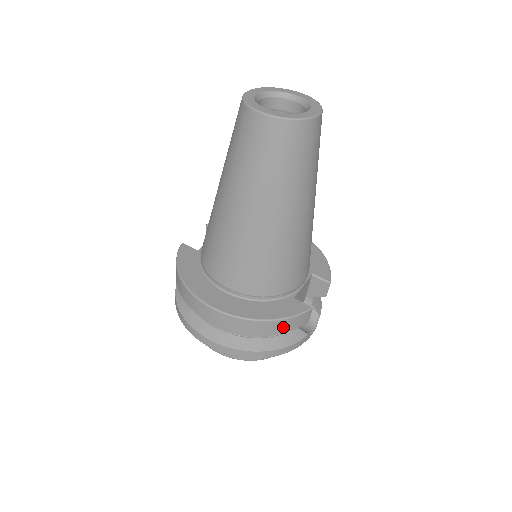
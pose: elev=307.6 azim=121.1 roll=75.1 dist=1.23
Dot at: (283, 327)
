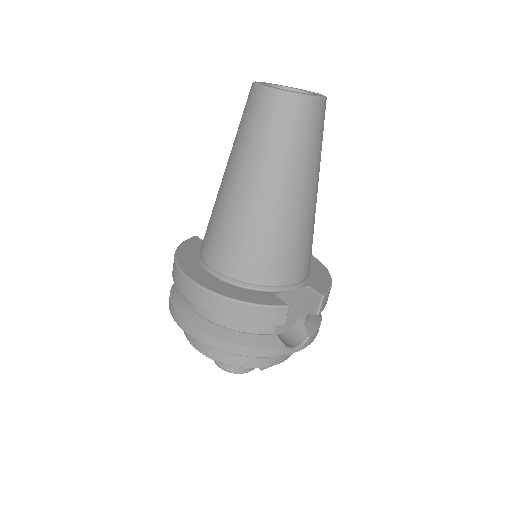
Dot at: (251, 315)
